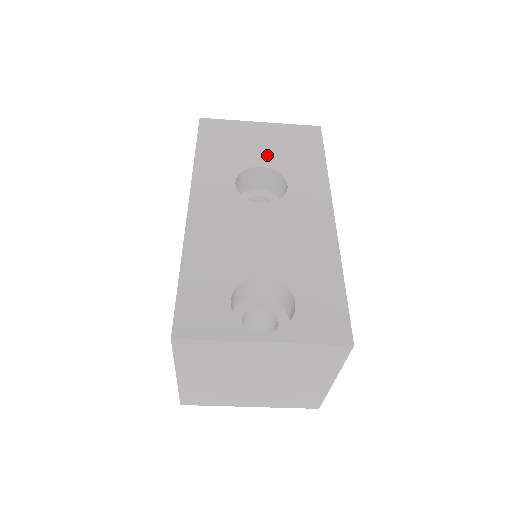
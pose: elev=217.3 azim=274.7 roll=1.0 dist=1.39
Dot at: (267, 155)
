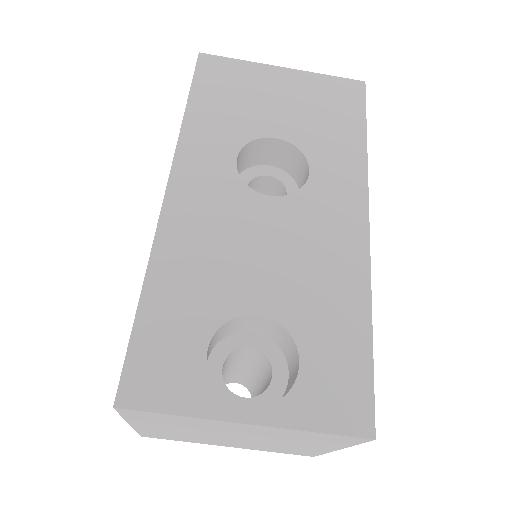
Dot at: (286, 120)
